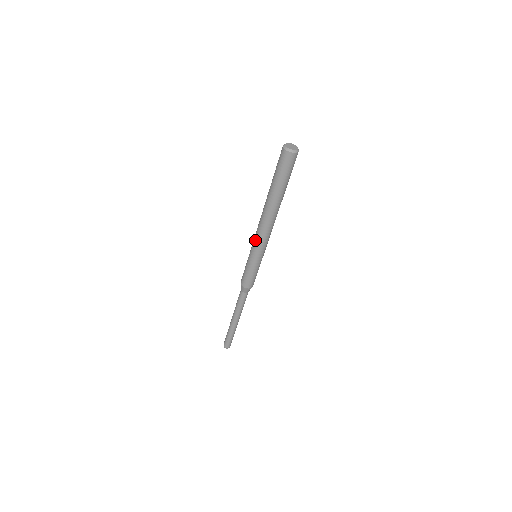
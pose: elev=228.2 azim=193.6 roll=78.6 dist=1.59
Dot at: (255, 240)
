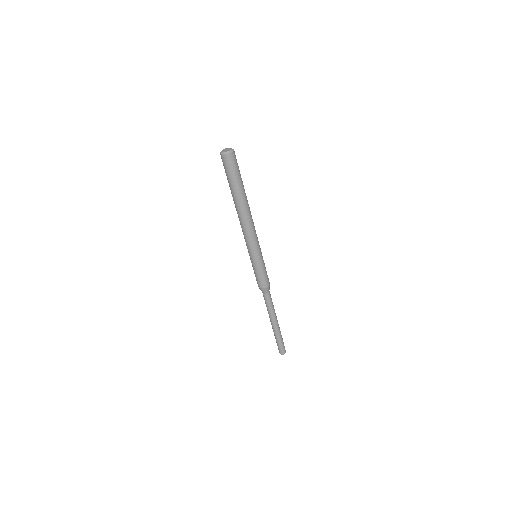
Dot at: (247, 242)
